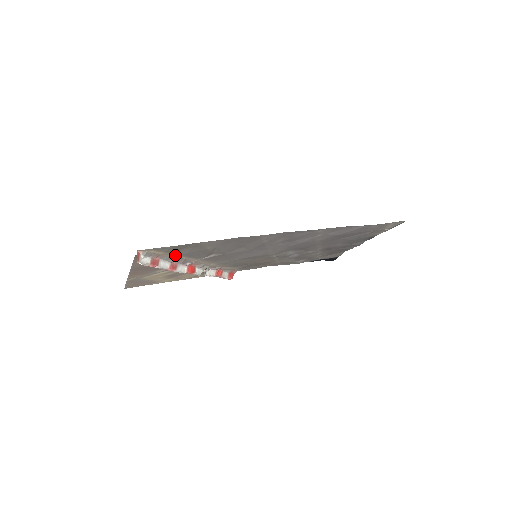
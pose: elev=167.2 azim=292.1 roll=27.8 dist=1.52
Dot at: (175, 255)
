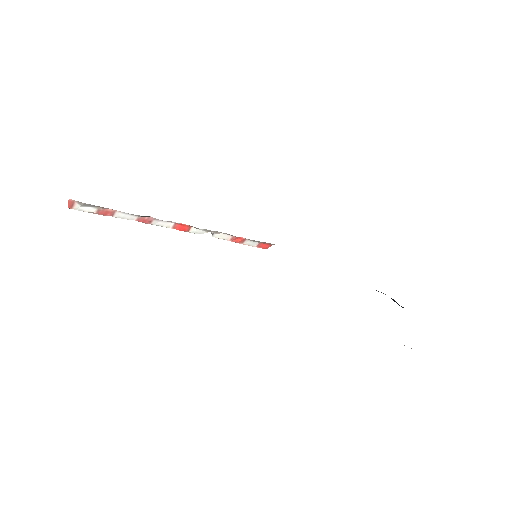
Dot at: occluded
